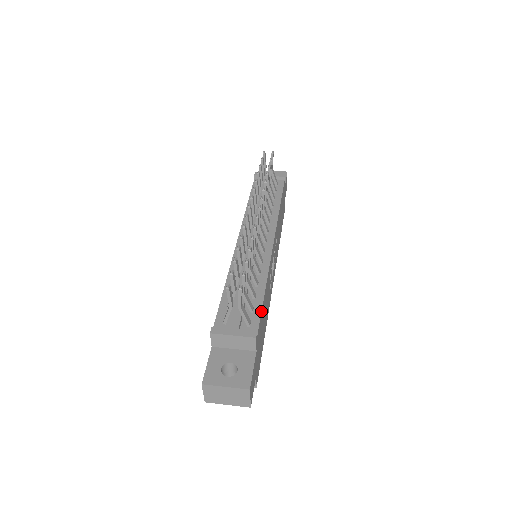
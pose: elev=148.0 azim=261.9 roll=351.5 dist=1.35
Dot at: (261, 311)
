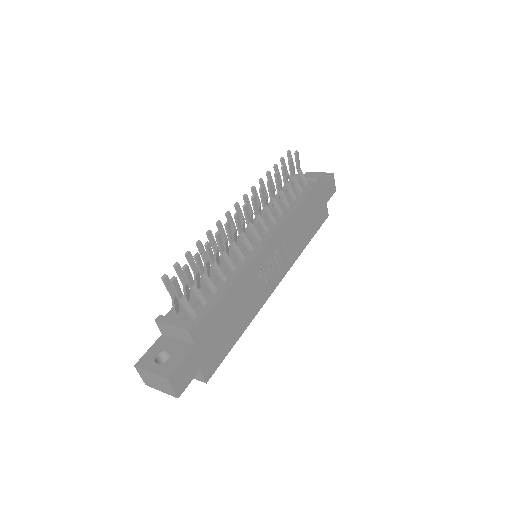
Dot at: (212, 307)
